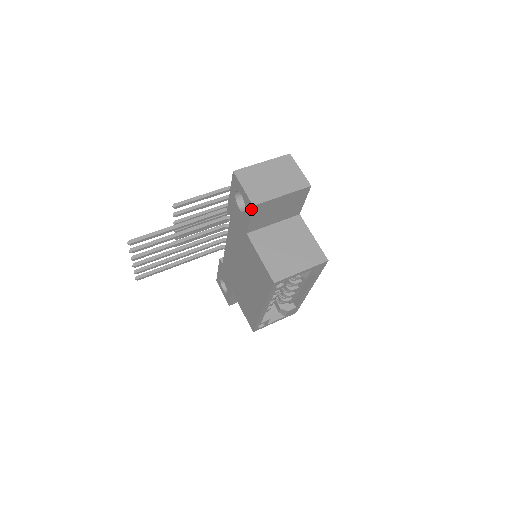
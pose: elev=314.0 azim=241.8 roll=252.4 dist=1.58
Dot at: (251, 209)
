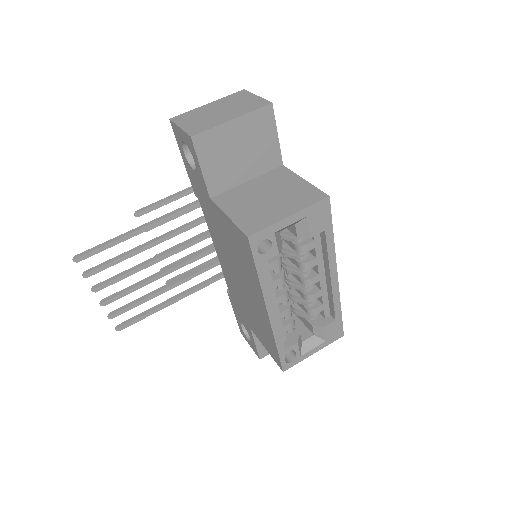
Dot at: (193, 146)
